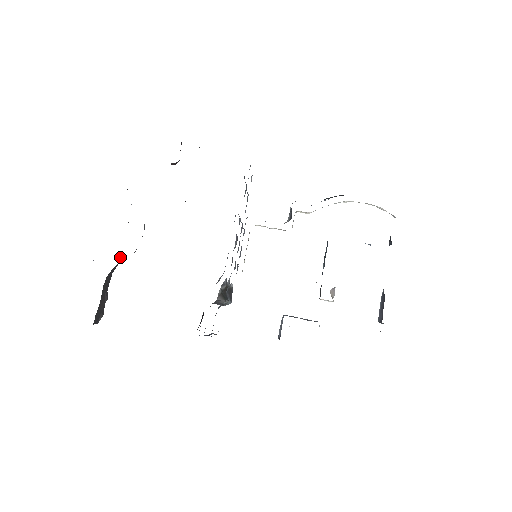
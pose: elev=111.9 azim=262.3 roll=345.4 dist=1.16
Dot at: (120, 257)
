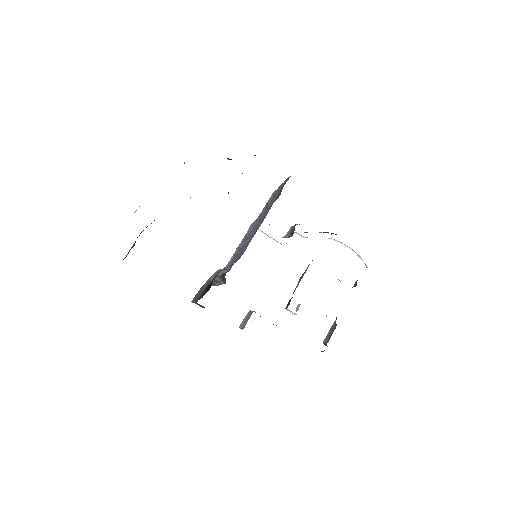
Dot at: occluded
